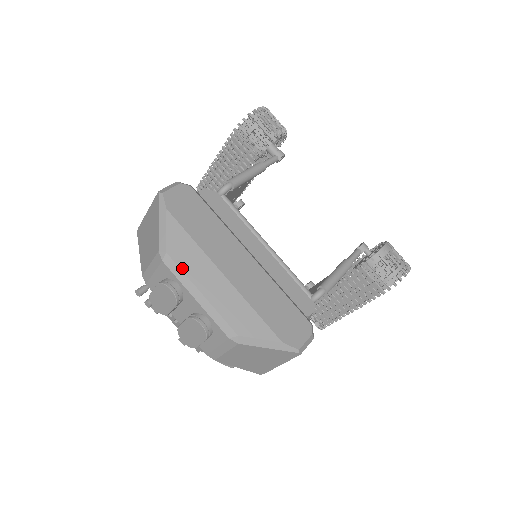
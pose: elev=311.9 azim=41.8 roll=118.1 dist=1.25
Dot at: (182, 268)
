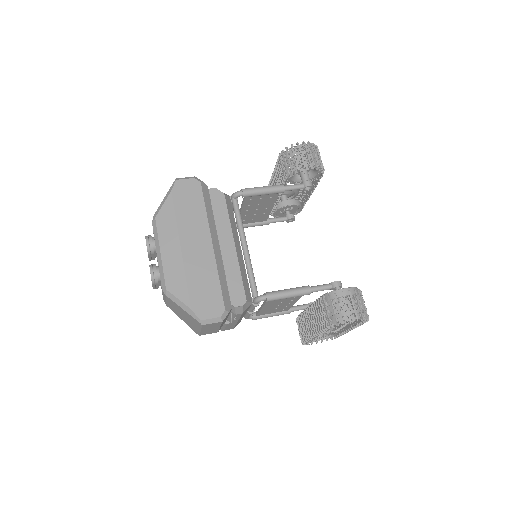
Dot at: (158, 231)
